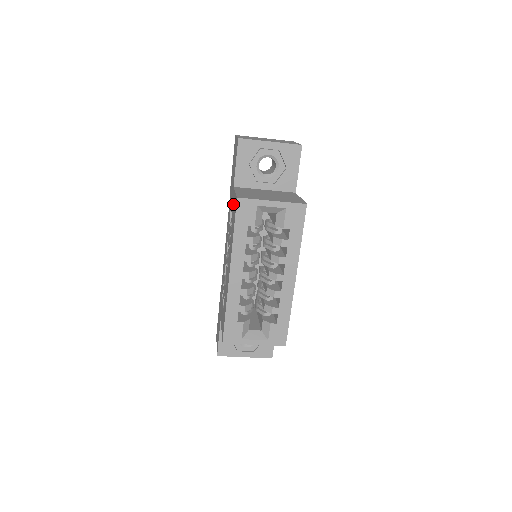
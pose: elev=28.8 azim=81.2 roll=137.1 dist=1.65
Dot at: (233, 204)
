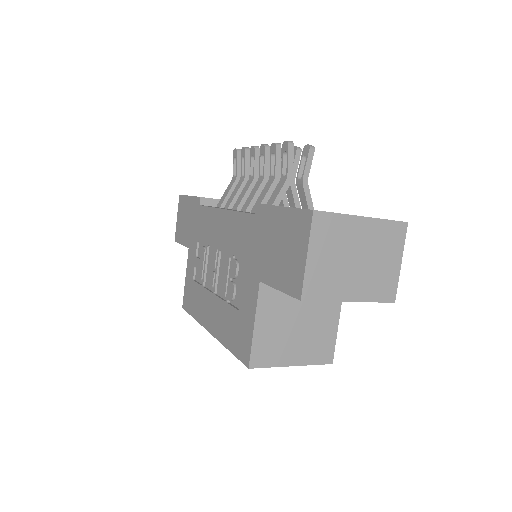
Dot at: (246, 311)
